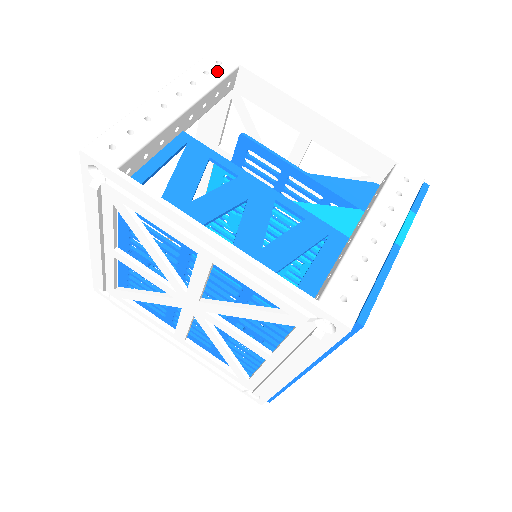
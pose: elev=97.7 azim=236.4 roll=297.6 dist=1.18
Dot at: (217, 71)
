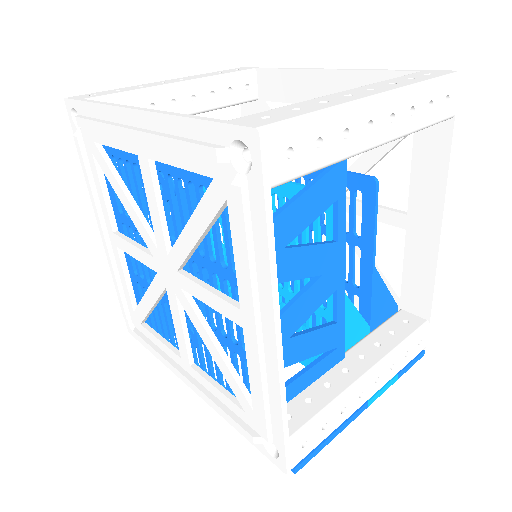
Dot at: (438, 111)
